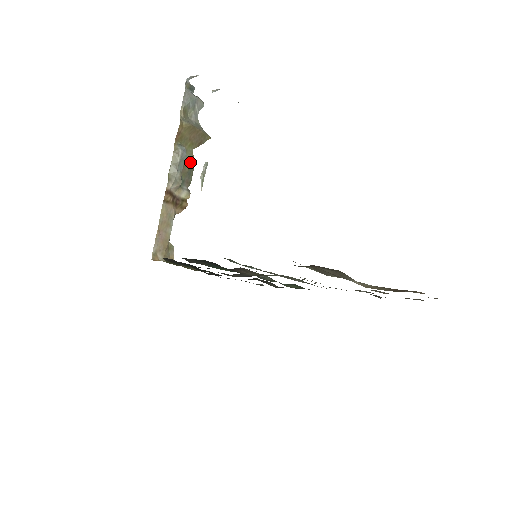
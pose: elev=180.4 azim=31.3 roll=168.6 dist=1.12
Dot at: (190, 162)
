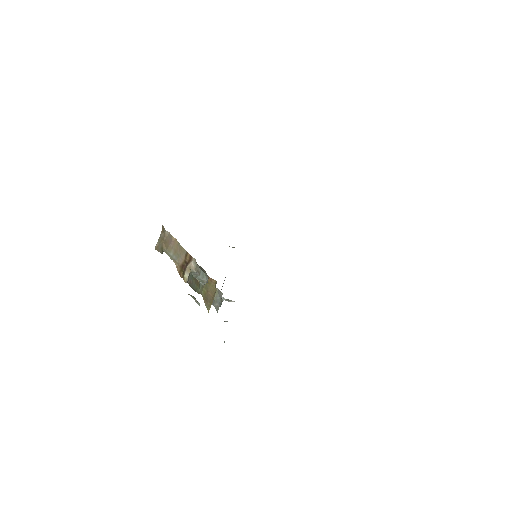
Dot at: (199, 288)
